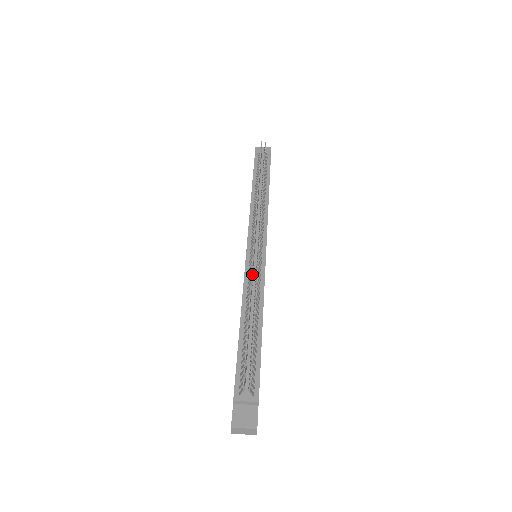
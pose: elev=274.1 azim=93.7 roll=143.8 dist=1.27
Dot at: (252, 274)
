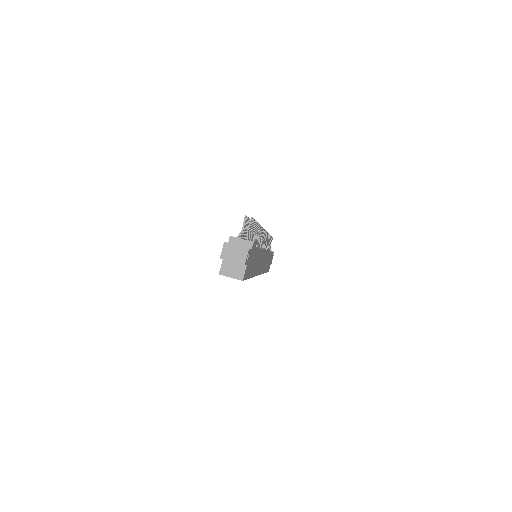
Dot at: occluded
